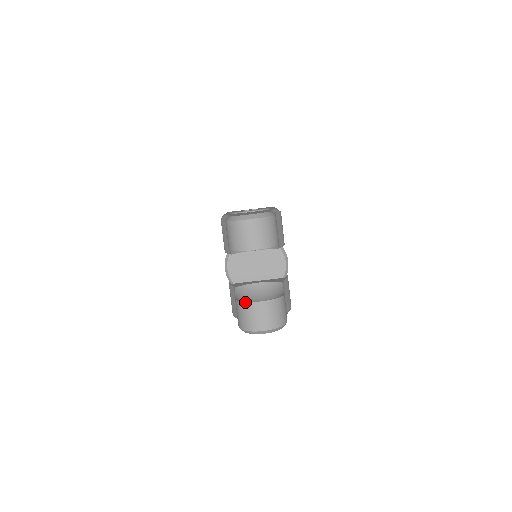
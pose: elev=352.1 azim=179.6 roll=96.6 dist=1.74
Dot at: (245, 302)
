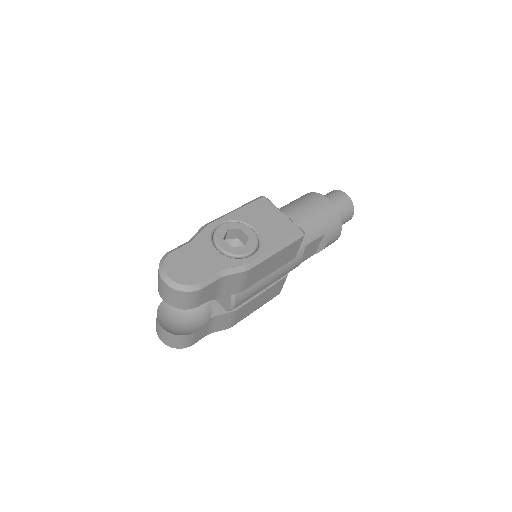
Dot at: occluded
